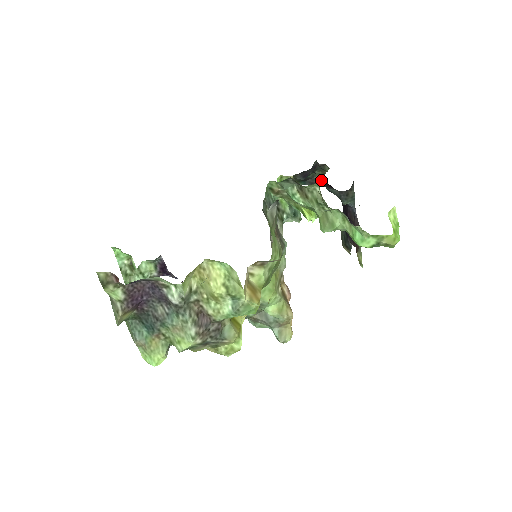
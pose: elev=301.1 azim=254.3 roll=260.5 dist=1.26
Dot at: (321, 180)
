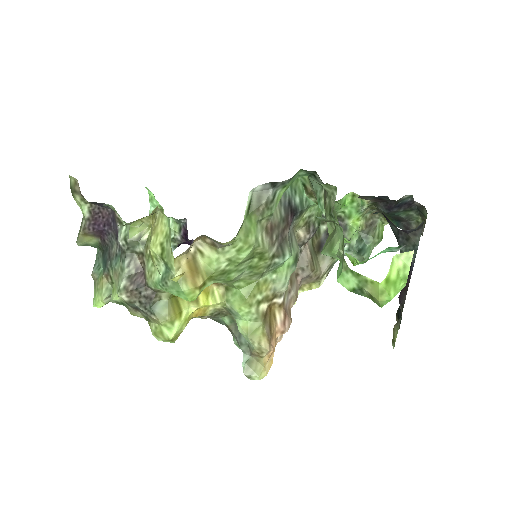
Dot at: occluded
